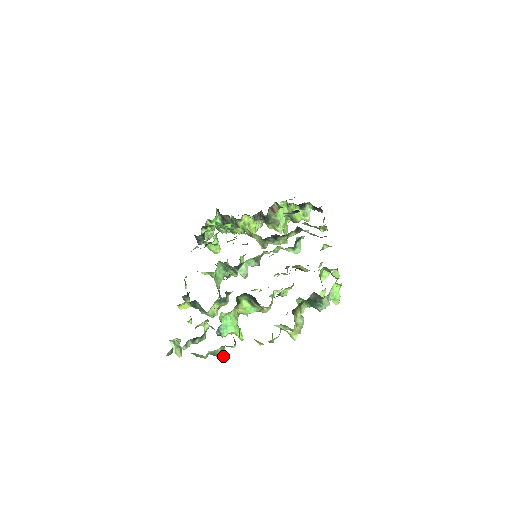
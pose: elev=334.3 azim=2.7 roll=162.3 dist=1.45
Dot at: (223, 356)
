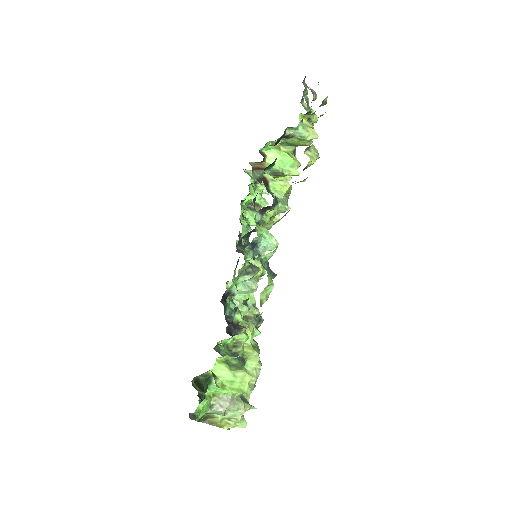
Dot at: occluded
